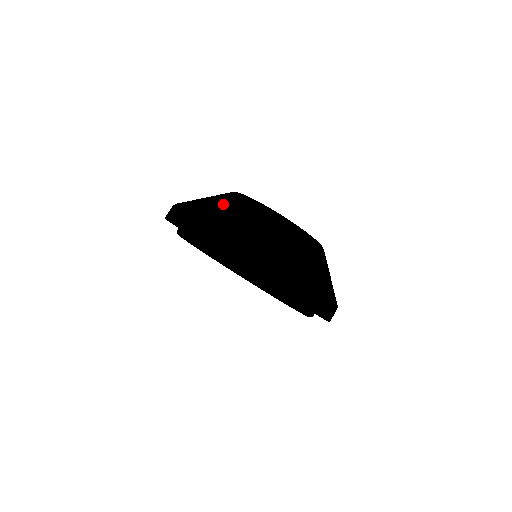
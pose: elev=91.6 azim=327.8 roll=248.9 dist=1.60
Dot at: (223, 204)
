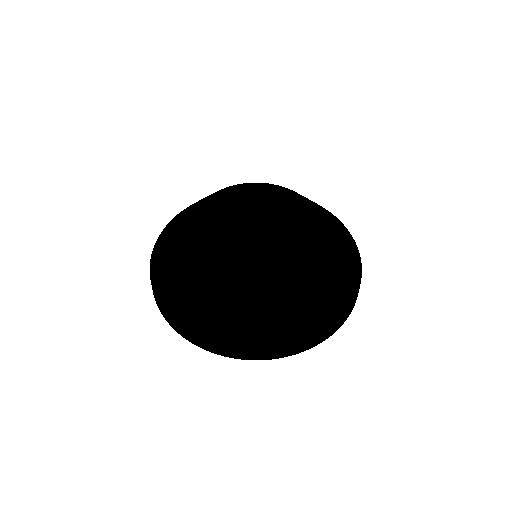
Dot at: (206, 296)
